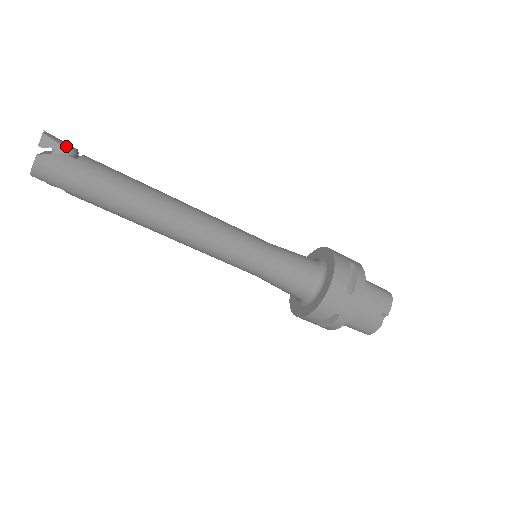
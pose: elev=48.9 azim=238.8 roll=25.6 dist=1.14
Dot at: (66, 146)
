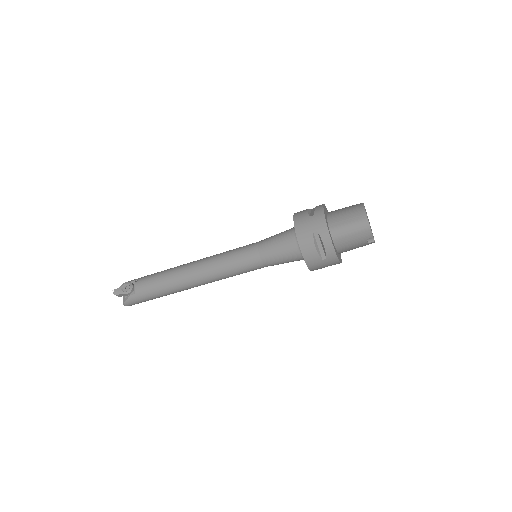
Dot at: (126, 292)
